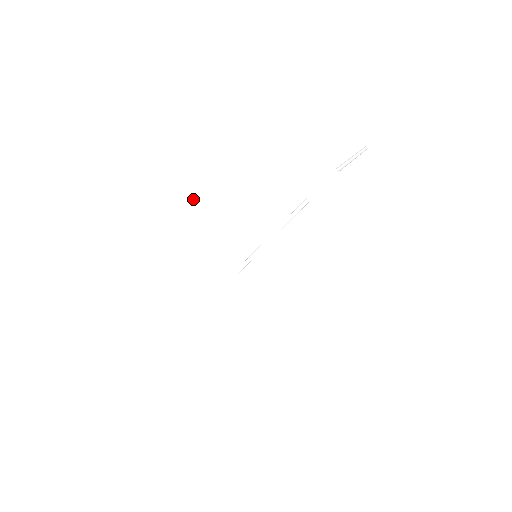
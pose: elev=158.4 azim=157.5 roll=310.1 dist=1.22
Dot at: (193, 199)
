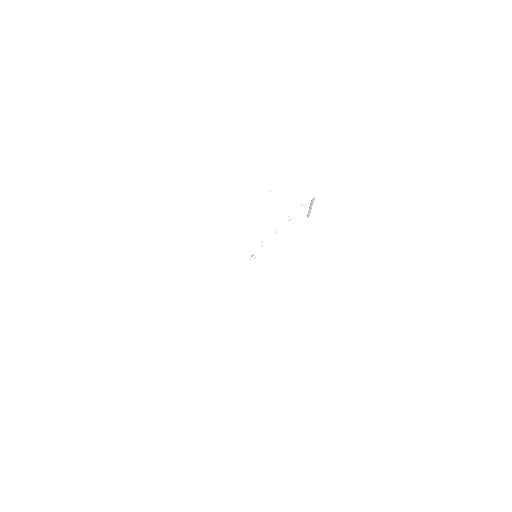
Dot at: (208, 217)
